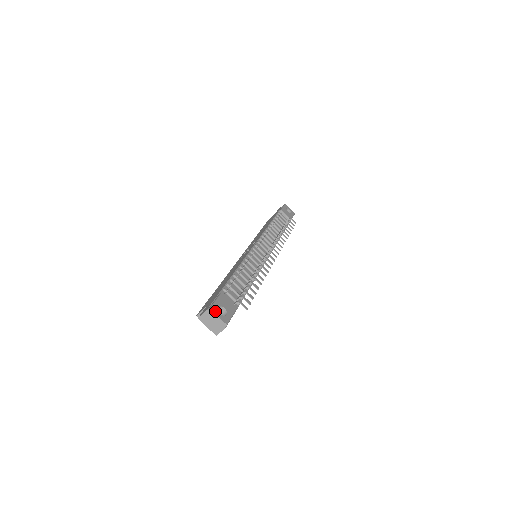
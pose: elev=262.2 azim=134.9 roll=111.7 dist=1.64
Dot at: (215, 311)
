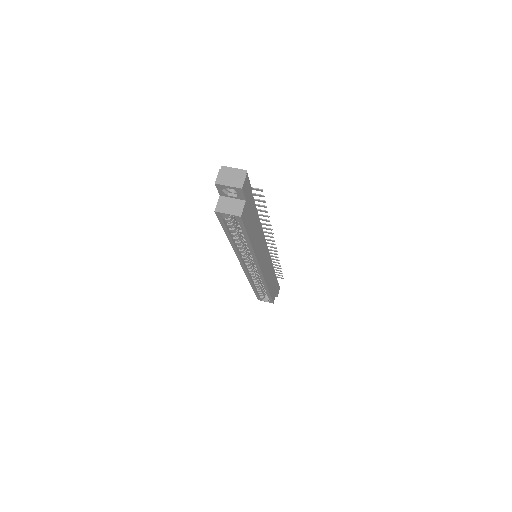
Dot at: (228, 168)
